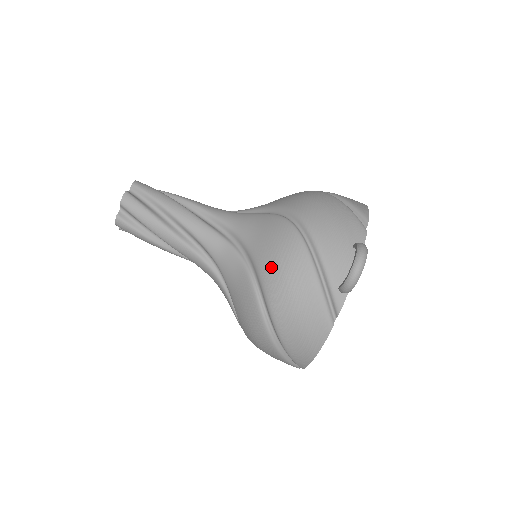
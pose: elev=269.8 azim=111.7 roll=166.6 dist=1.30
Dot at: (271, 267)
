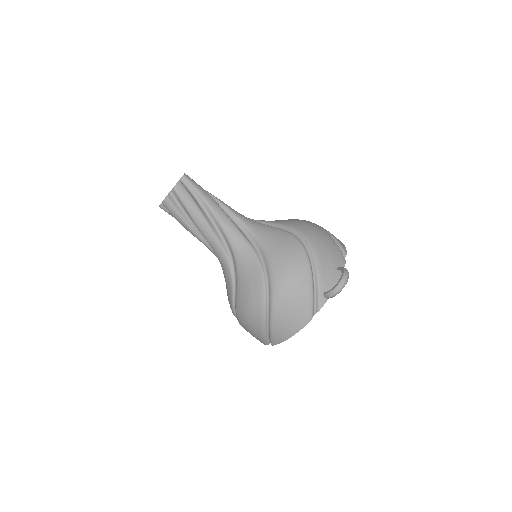
Dot at: (282, 268)
